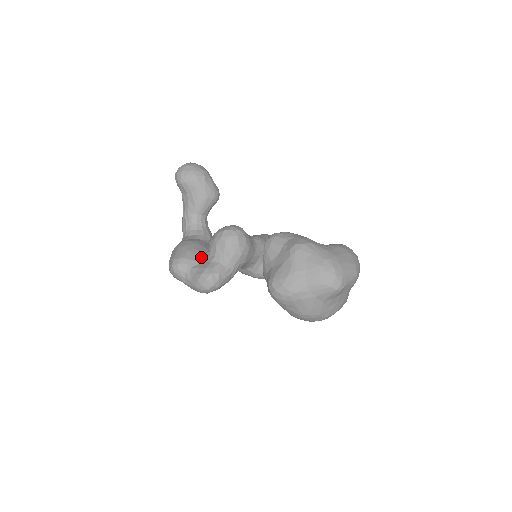
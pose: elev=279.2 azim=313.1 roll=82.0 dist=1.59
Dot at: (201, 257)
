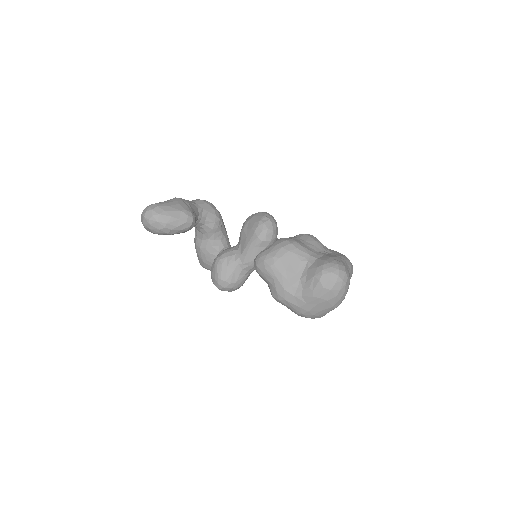
Dot at: occluded
